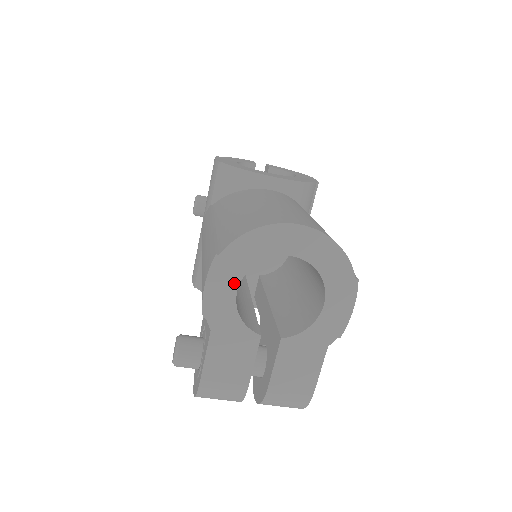
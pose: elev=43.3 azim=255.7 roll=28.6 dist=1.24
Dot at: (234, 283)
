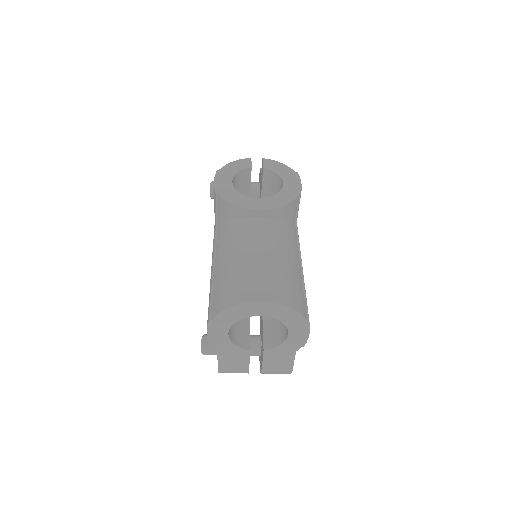
Dot at: (225, 331)
